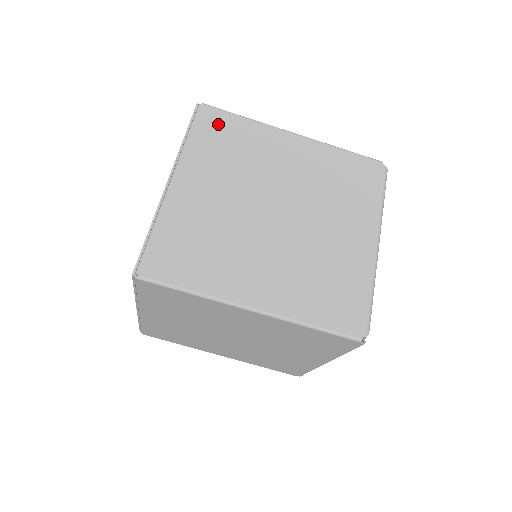
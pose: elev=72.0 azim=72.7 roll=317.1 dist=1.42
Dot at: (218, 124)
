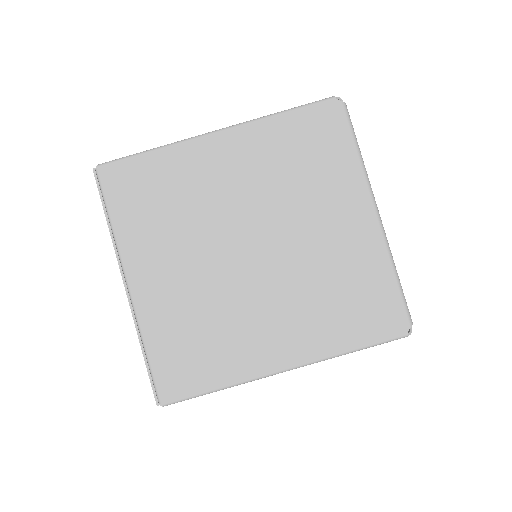
Dot at: (130, 181)
